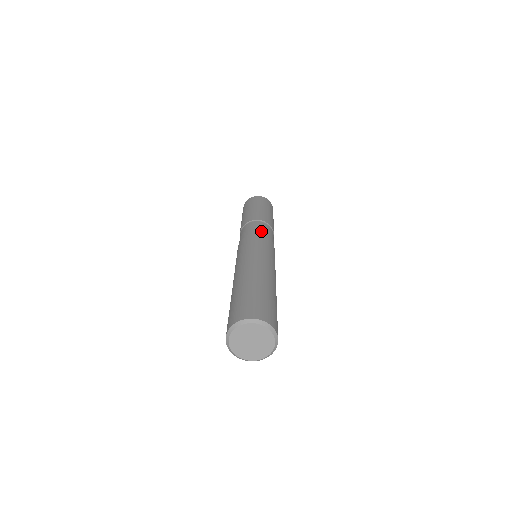
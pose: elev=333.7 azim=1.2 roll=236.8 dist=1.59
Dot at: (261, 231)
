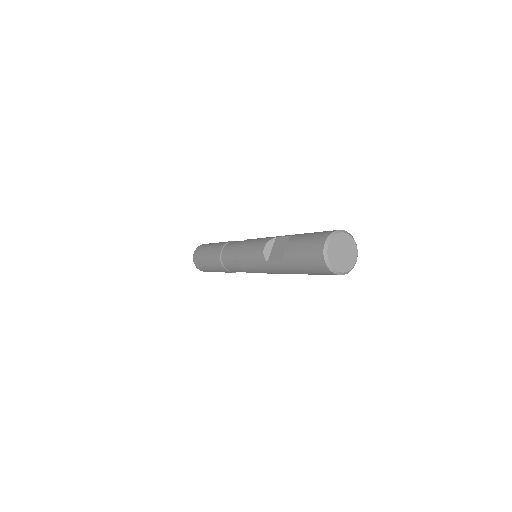
Dot at: occluded
